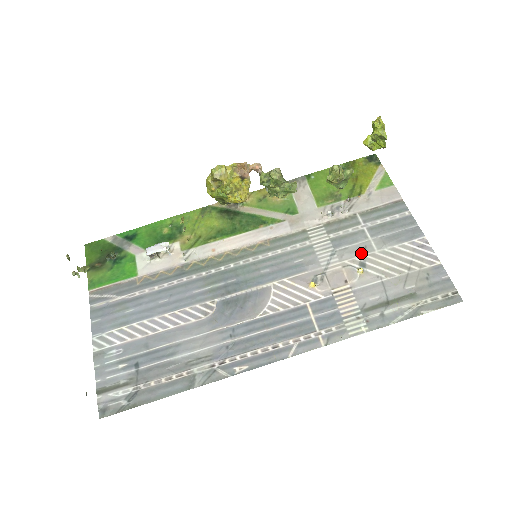
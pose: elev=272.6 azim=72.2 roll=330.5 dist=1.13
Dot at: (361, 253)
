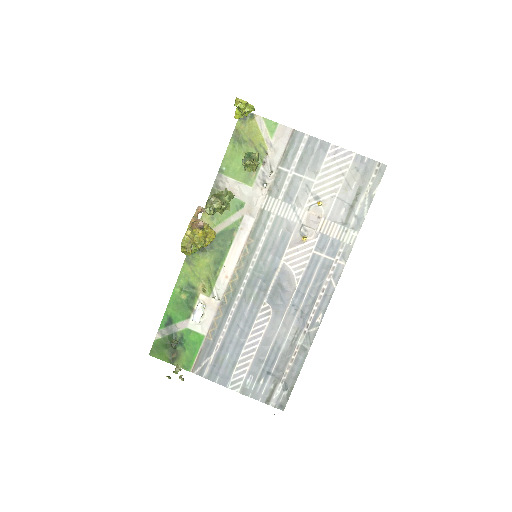
Dot at: (308, 192)
